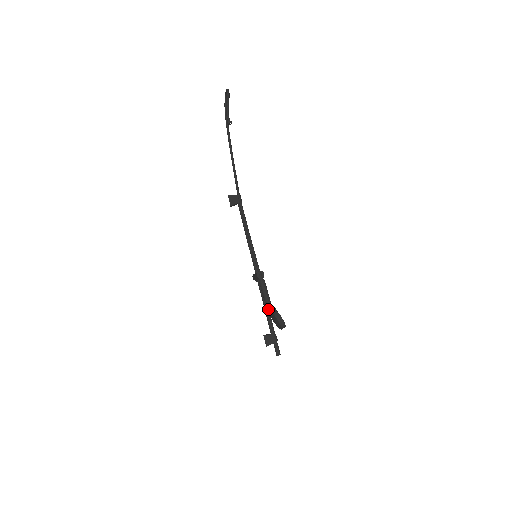
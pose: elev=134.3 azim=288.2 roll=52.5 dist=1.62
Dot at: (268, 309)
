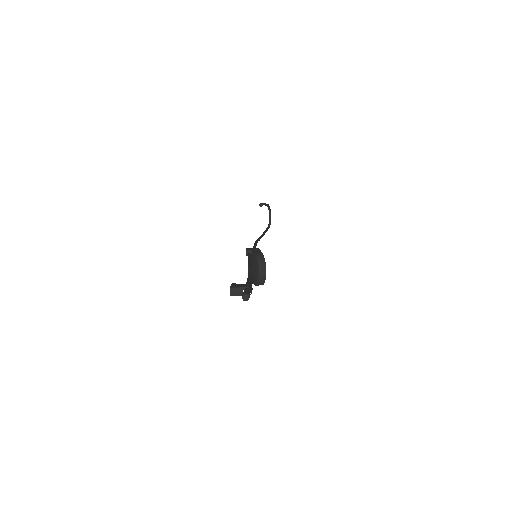
Dot at: (249, 265)
